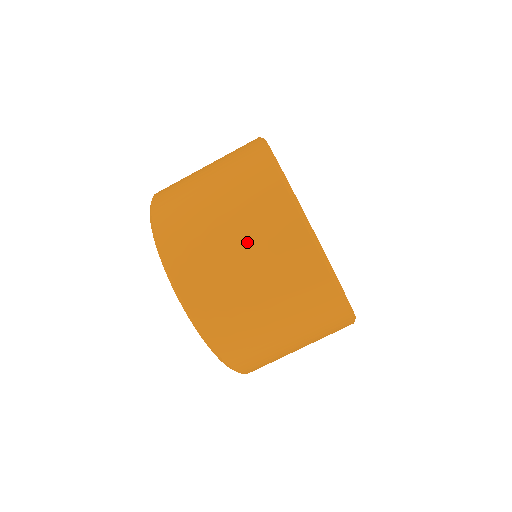
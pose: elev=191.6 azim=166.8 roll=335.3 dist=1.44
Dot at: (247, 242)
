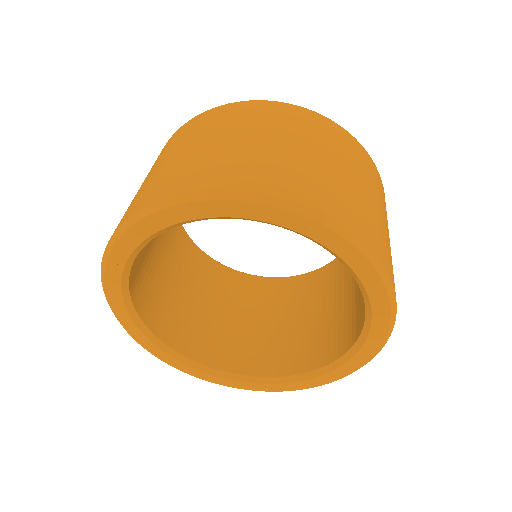
Dot at: occluded
